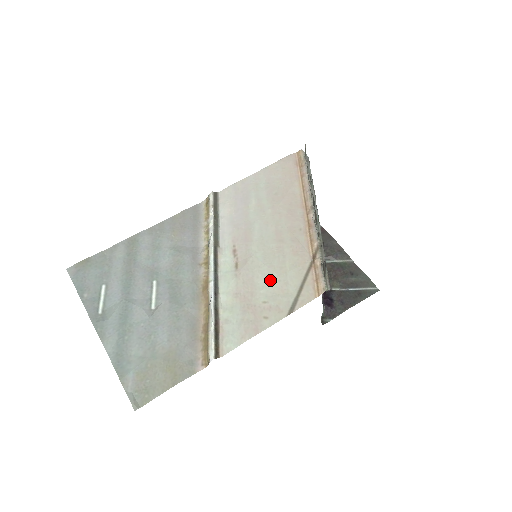
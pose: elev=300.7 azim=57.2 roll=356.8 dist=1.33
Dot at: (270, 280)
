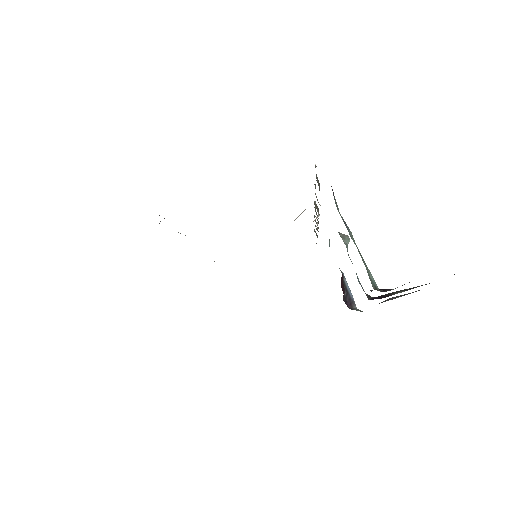
Dot at: occluded
